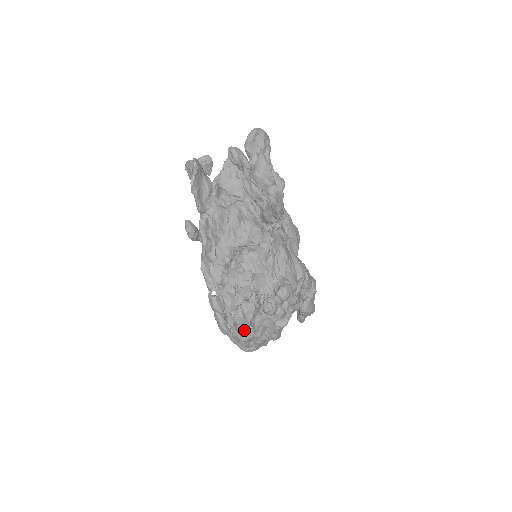
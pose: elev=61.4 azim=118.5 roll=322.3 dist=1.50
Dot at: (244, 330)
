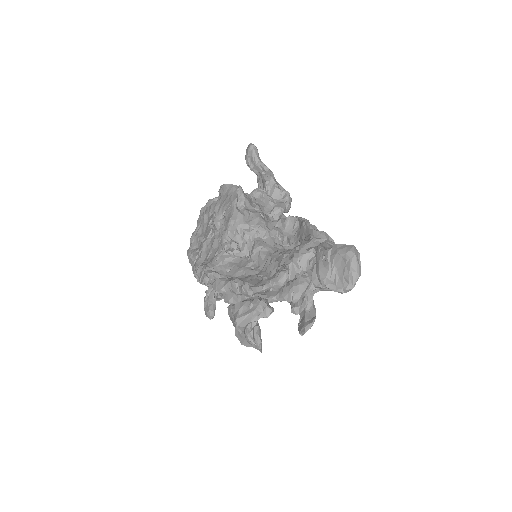
Dot at: occluded
